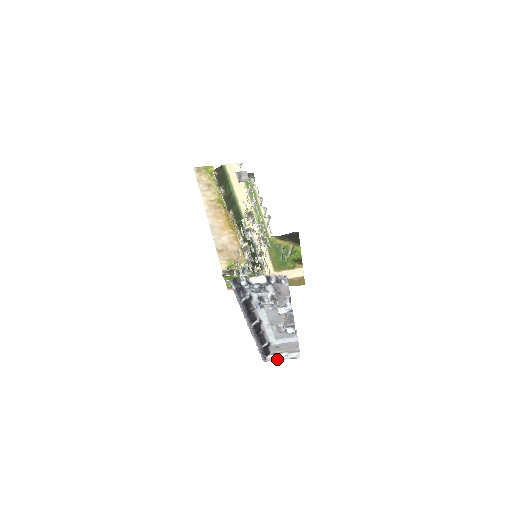
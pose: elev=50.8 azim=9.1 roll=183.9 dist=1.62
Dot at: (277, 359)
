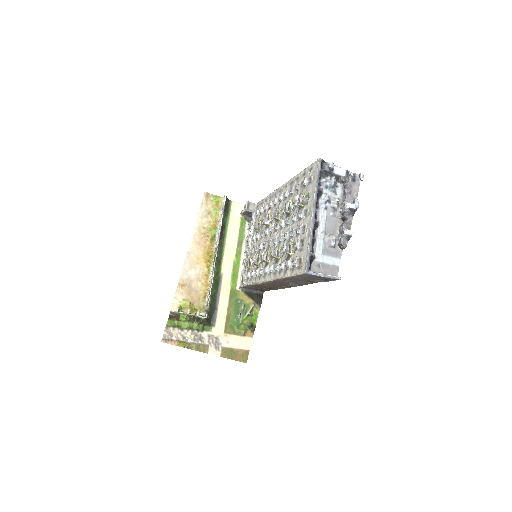
Dot at: (320, 274)
